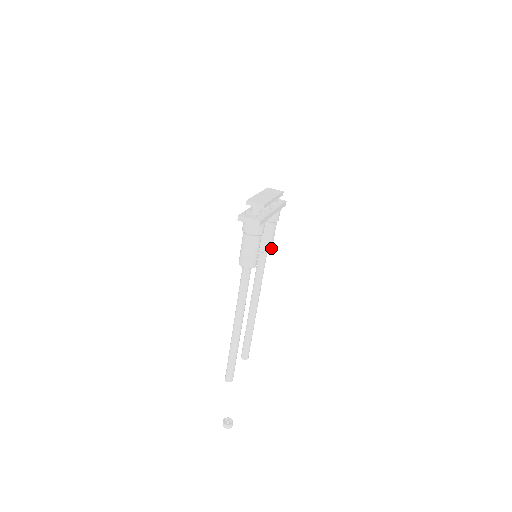
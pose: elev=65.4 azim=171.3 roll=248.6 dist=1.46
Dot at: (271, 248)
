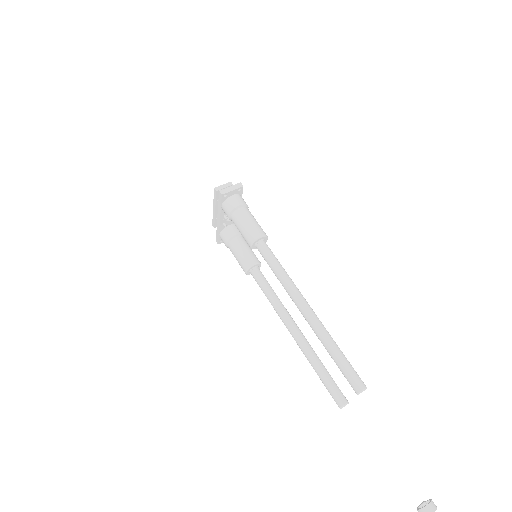
Dot at: (259, 261)
